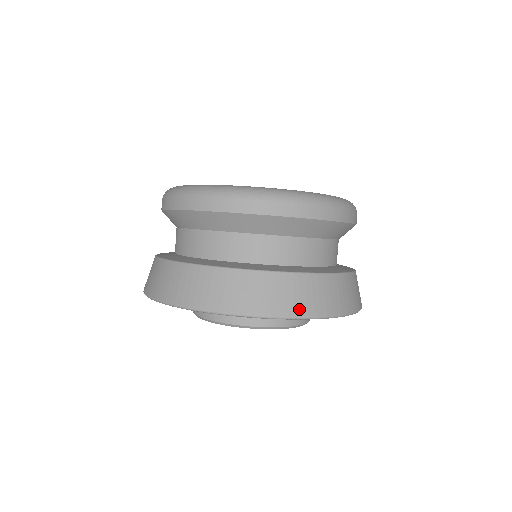
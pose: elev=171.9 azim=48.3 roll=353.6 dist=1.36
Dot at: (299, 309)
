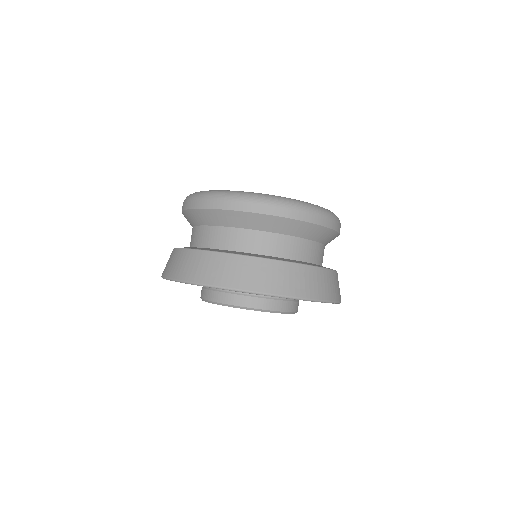
Dot at: (339, 296)
